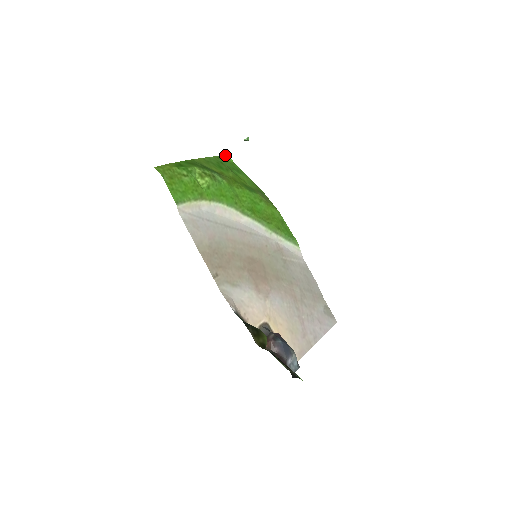
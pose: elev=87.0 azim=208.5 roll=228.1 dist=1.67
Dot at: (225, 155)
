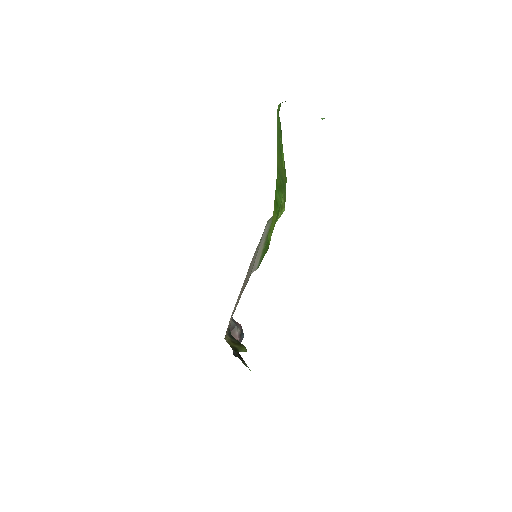
Dot at: (279, 105)
